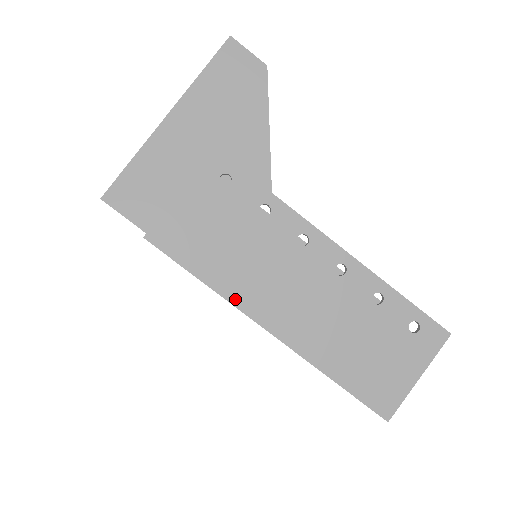
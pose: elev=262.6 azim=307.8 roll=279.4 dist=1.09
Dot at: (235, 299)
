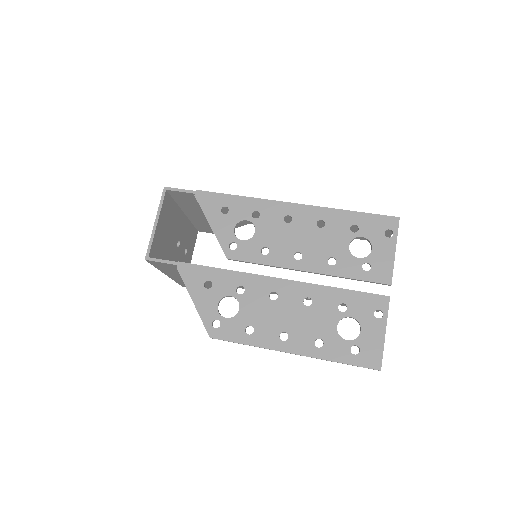
Dot at: (263, 200)
